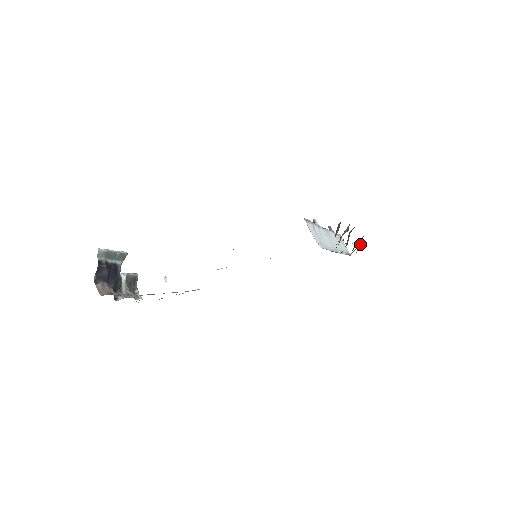
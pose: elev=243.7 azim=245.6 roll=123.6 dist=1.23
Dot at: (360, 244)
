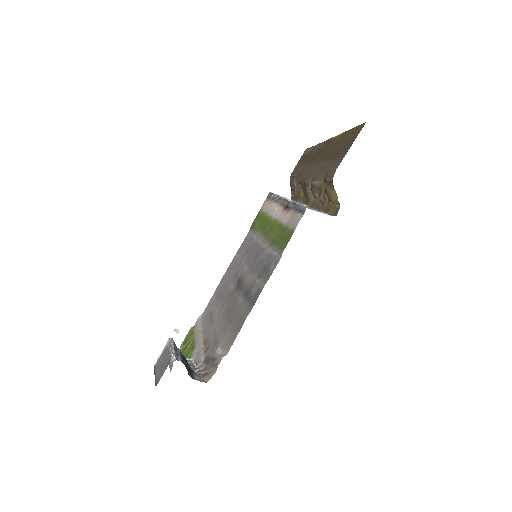
Dot at: (295, 189)
